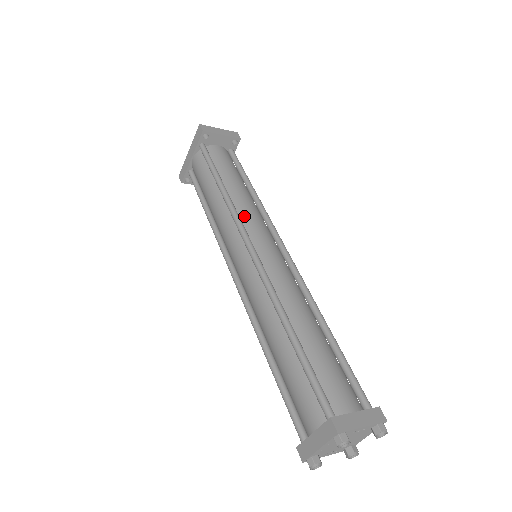
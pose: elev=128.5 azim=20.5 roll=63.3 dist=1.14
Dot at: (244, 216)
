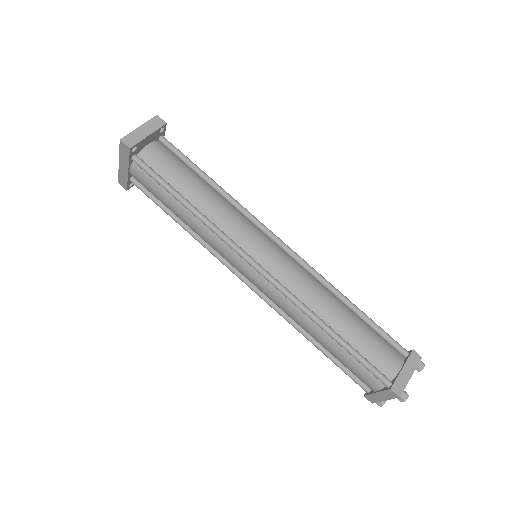
Dot at: (230, 231)
